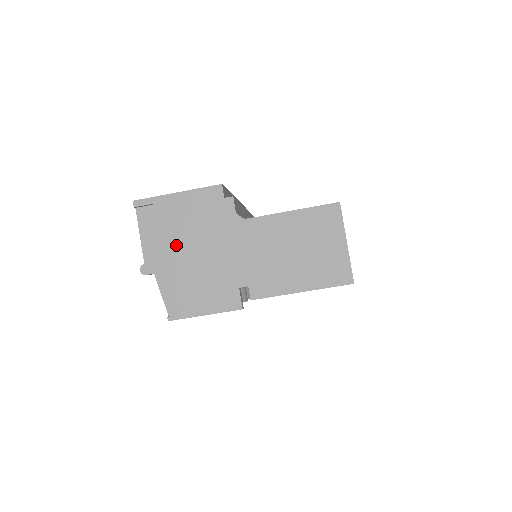
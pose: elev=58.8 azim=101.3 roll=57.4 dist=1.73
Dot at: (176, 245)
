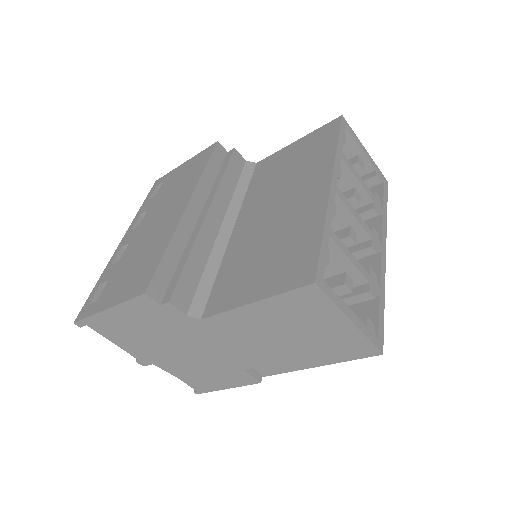
Dot at: (151, 348)
